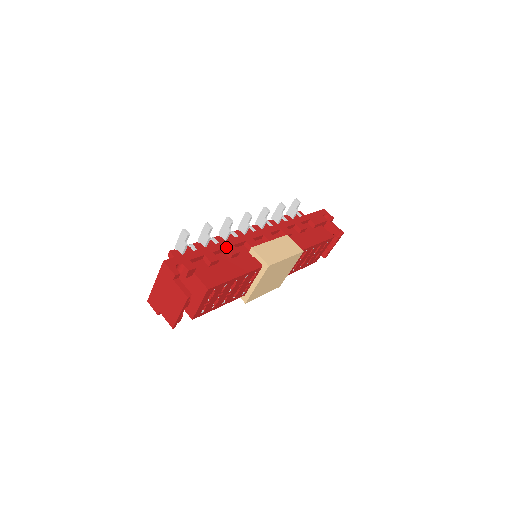
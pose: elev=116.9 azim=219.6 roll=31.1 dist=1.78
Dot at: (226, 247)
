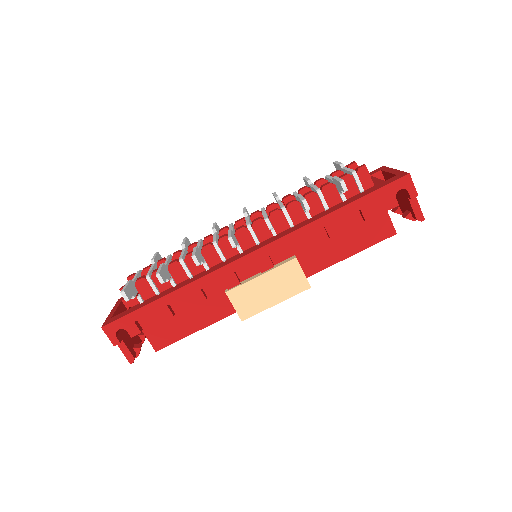
Dot at: (188, 294)
